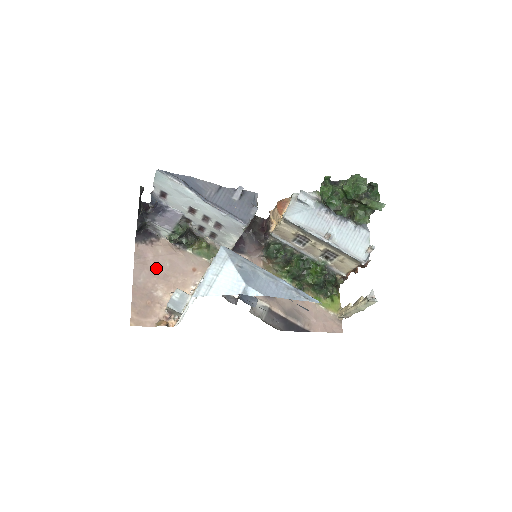
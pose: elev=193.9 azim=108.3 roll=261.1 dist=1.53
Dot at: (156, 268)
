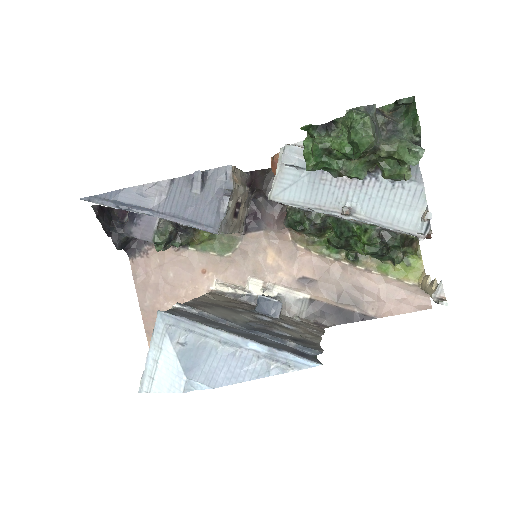
Dot at: (159, 283)
